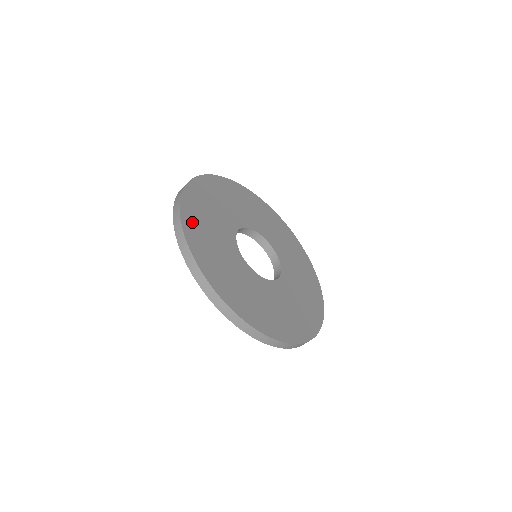
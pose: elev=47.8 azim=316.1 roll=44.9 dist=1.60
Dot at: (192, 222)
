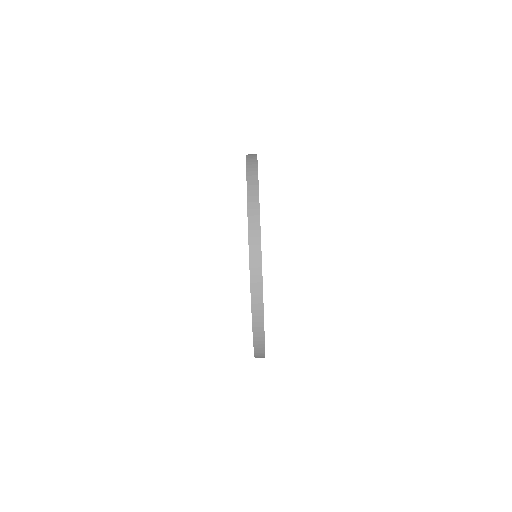
Dot at: occluded
